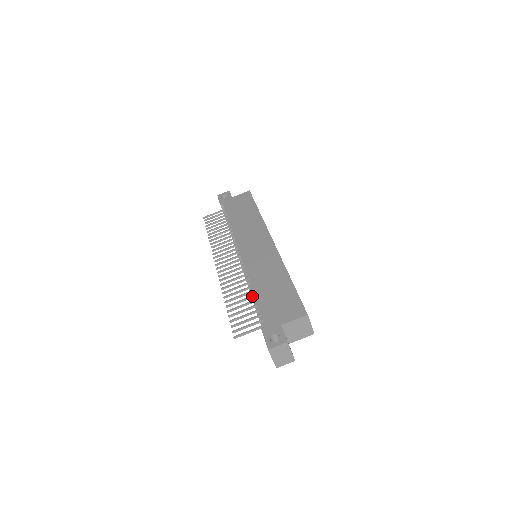
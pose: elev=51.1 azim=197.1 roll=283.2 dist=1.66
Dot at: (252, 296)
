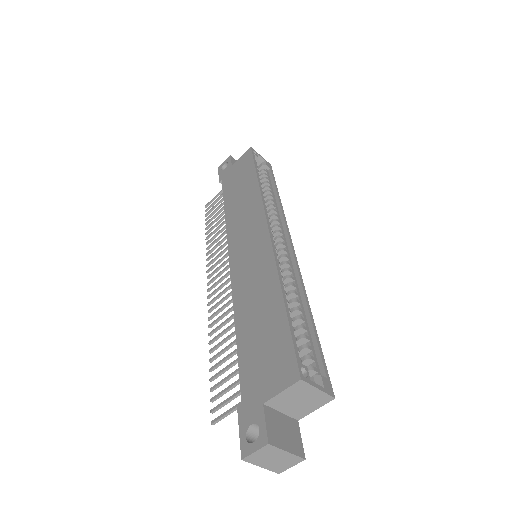
Dot at: occluded
